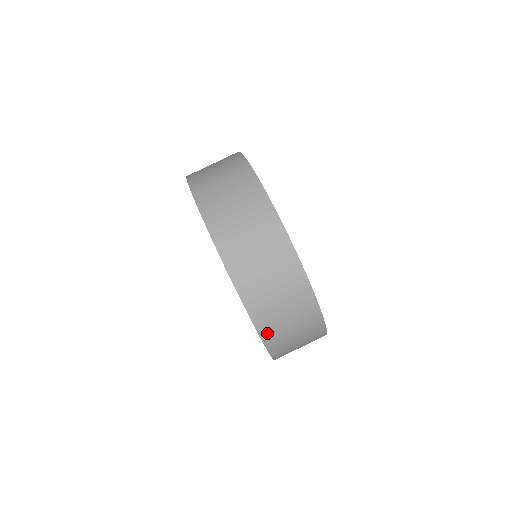
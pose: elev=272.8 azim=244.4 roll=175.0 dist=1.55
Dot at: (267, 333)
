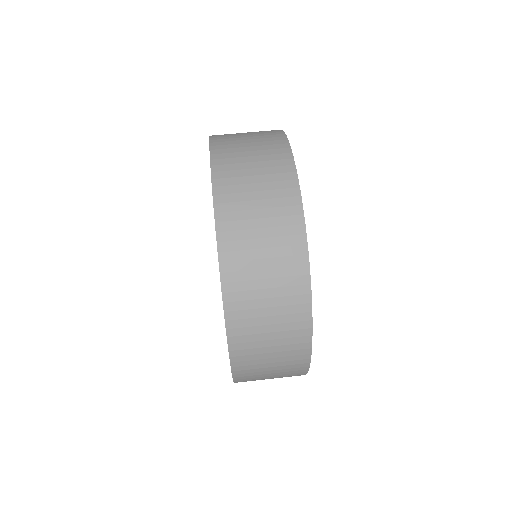
Dot at: (230, 261)
